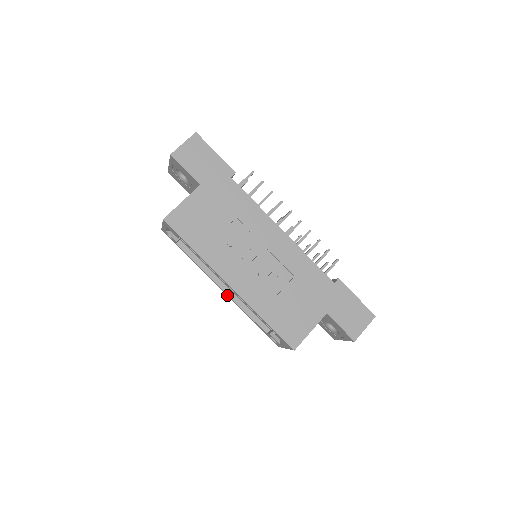
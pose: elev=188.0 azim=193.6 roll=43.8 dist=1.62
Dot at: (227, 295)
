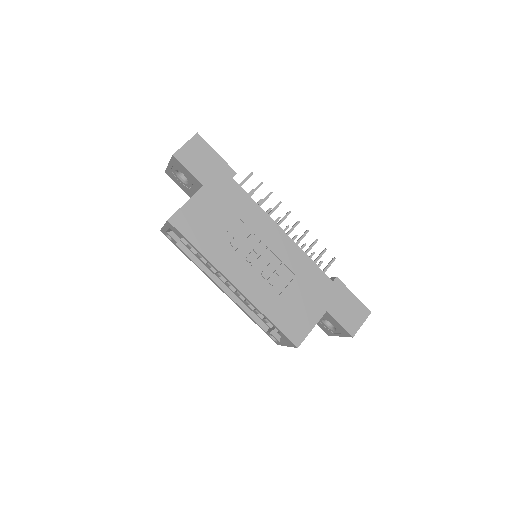
Dot at: (227, 295)
